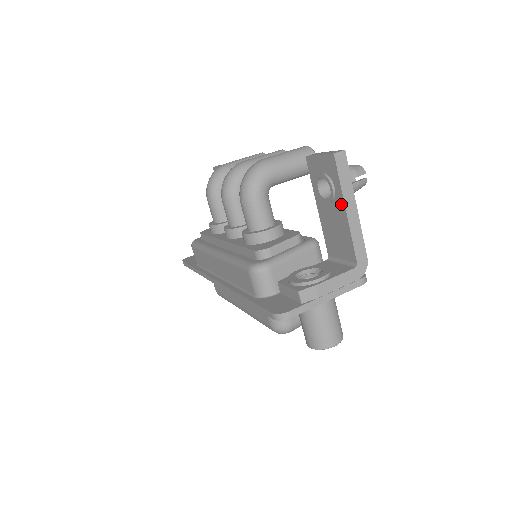
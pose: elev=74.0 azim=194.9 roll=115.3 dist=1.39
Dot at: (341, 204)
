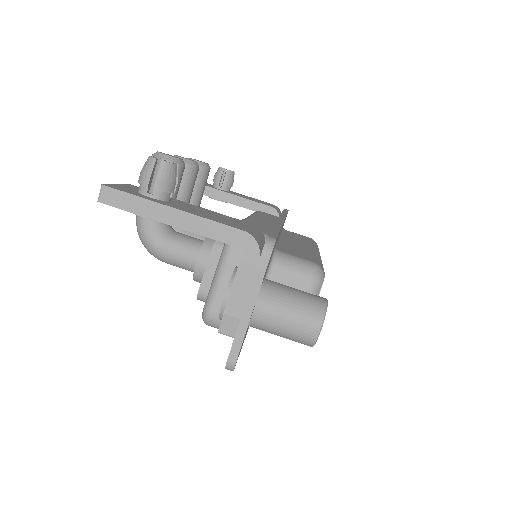
Dot at: (161, 222)
